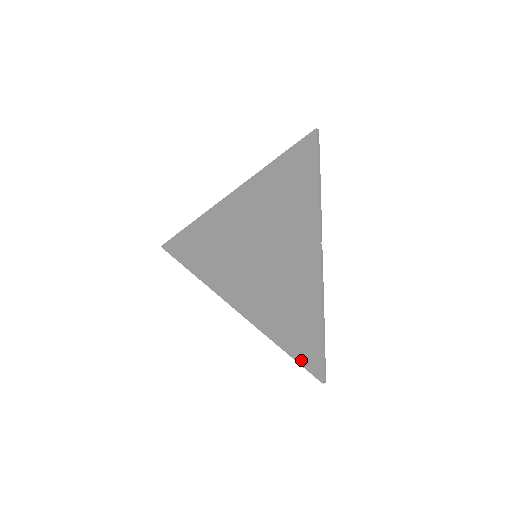
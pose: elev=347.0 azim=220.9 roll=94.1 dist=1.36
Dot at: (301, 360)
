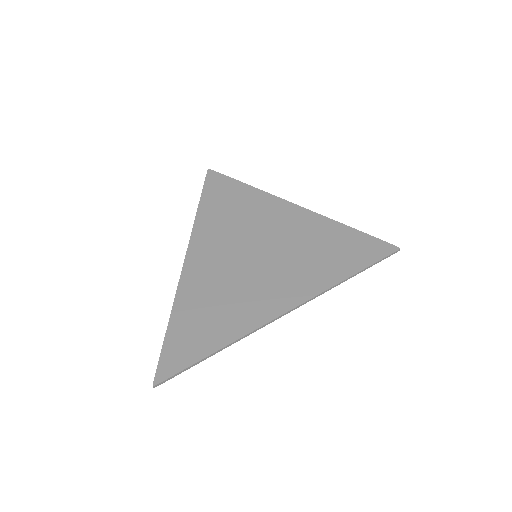
Dot at: (372, 259)
